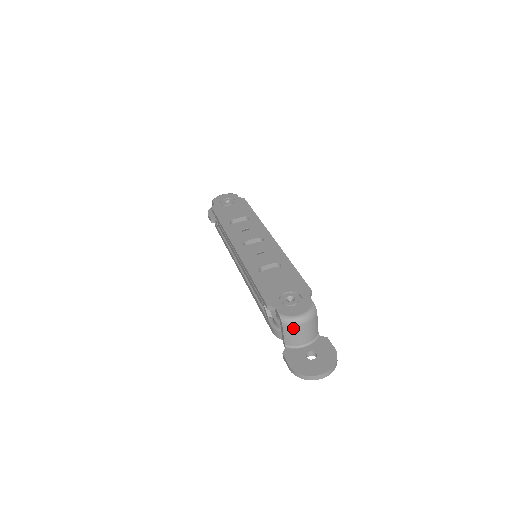
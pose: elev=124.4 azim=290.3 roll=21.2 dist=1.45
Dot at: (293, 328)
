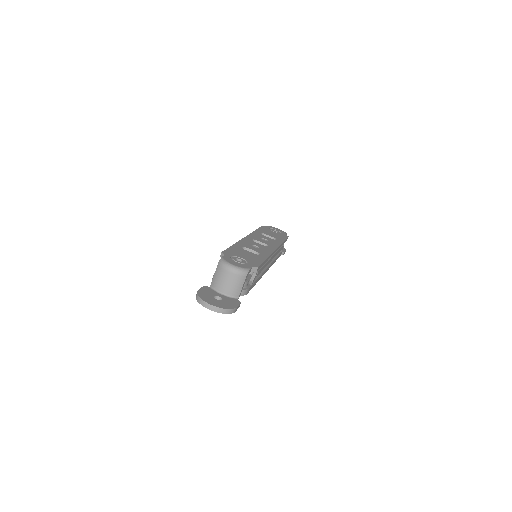
Dot at: (222, 270)
